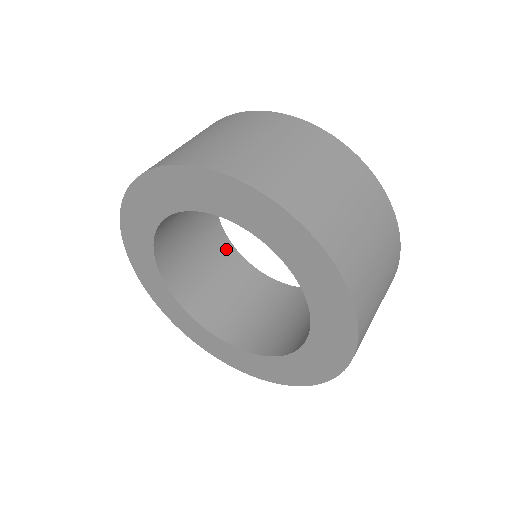
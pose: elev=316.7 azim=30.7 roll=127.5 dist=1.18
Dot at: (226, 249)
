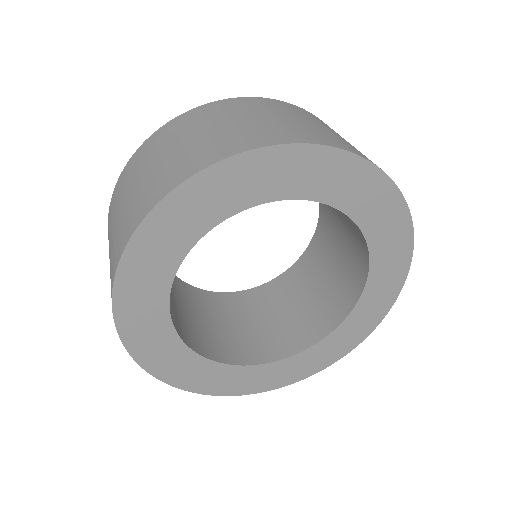
Dot at: occluded
